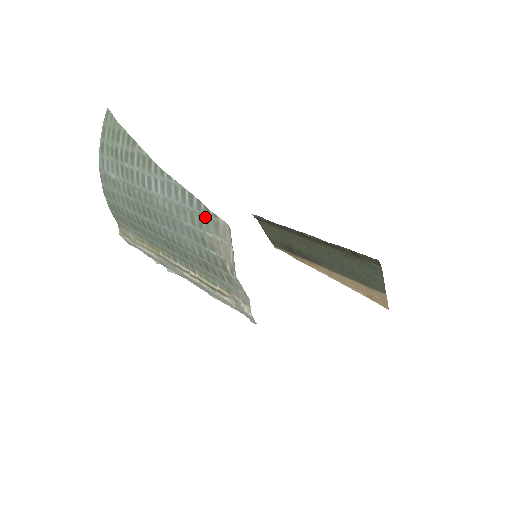
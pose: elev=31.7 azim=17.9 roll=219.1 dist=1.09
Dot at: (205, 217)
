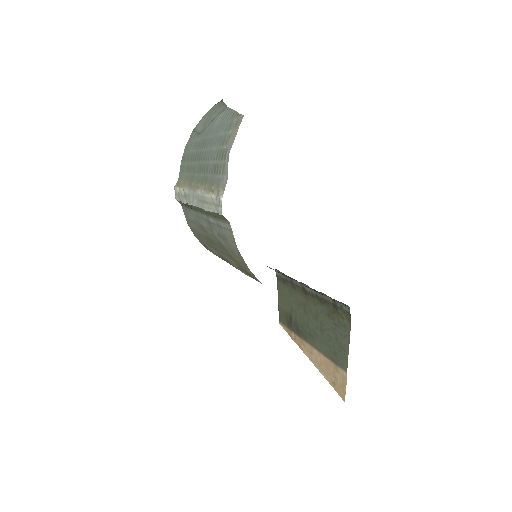
Dot at: (234, 121)
